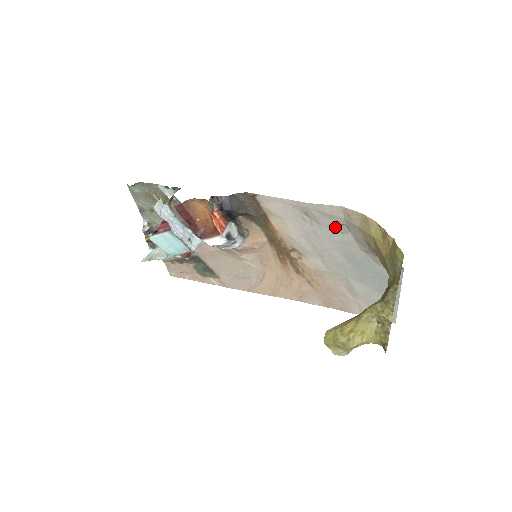
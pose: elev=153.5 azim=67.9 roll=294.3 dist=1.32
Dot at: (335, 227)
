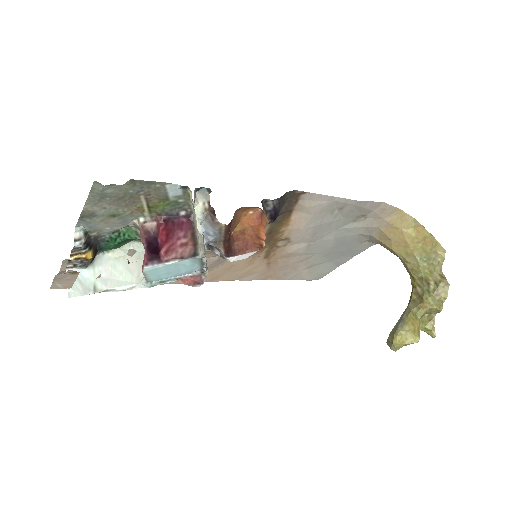
Dot at: (354, 218)
